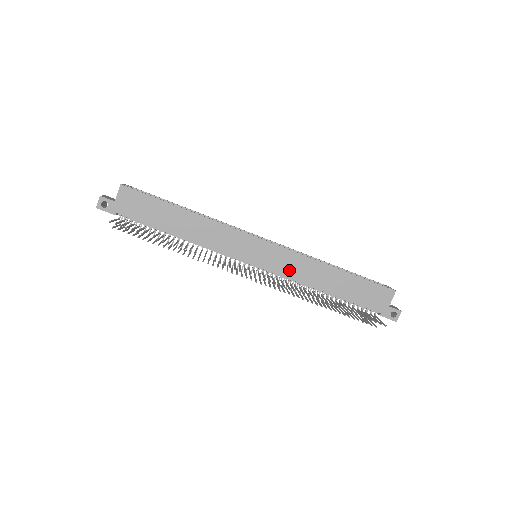
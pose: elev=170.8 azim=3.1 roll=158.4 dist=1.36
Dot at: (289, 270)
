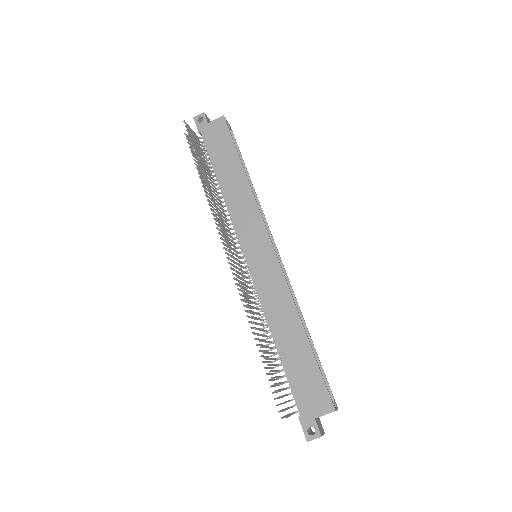
Dot at: (267, 291)
